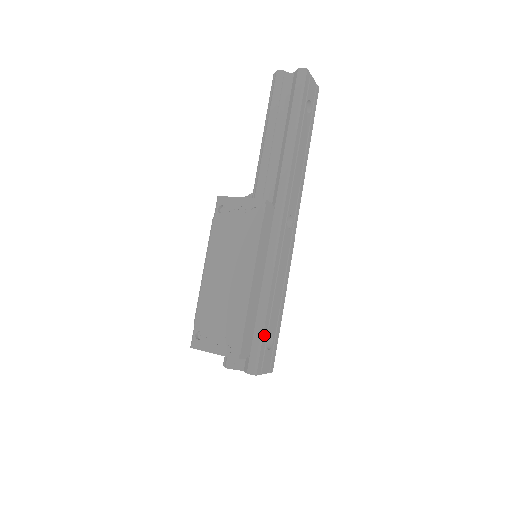
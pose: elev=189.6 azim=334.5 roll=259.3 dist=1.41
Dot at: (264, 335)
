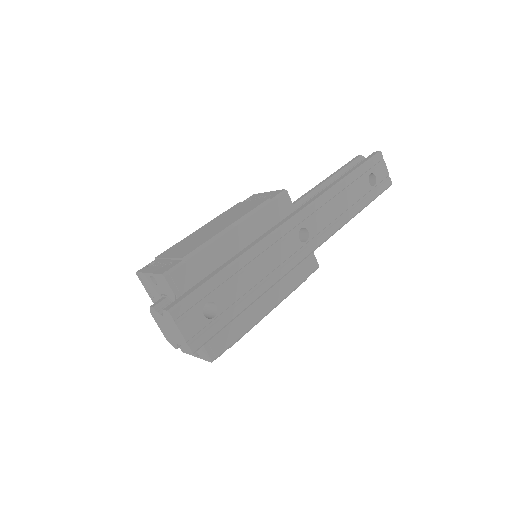
Dot at: (208, 288)
